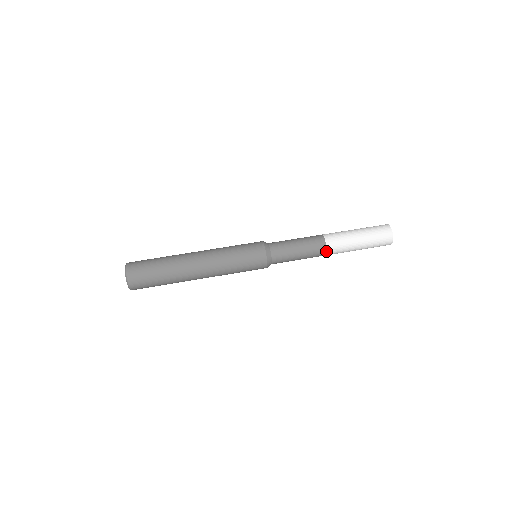
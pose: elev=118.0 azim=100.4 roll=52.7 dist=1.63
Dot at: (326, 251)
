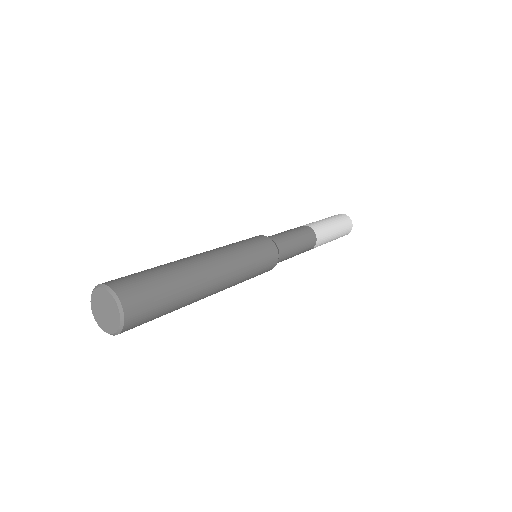
Dot at: (315, 243)
